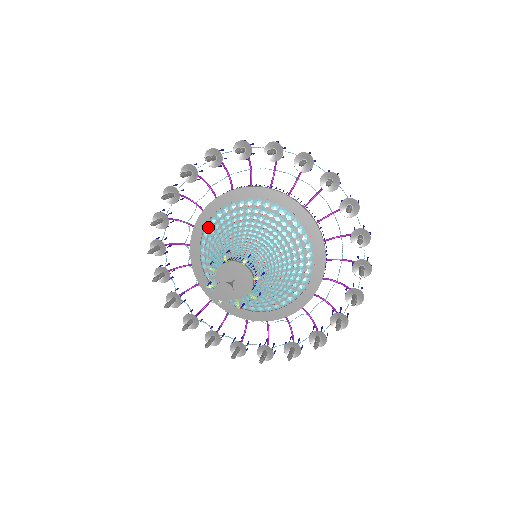
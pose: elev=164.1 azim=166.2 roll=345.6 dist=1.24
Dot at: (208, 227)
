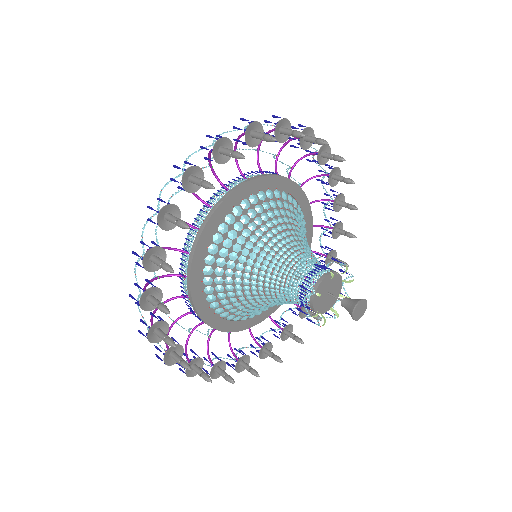
Dot at: (212, 299)
